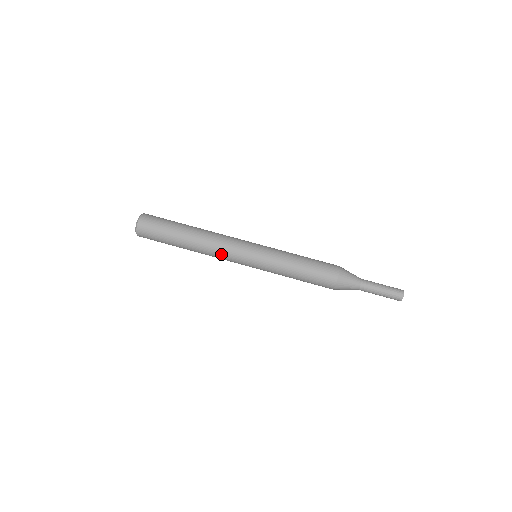
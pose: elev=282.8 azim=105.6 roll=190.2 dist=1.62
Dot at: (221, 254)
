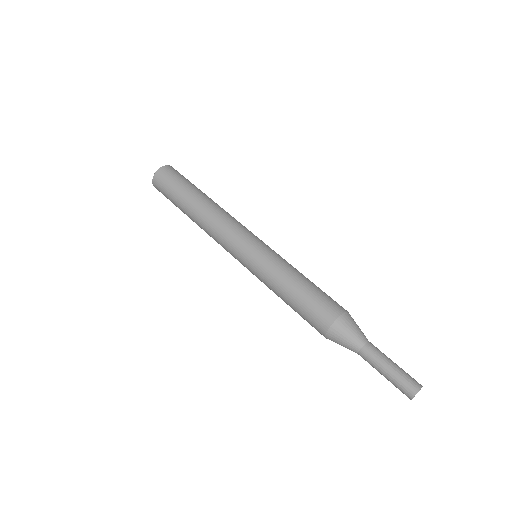
Dot at: (218, 234)
